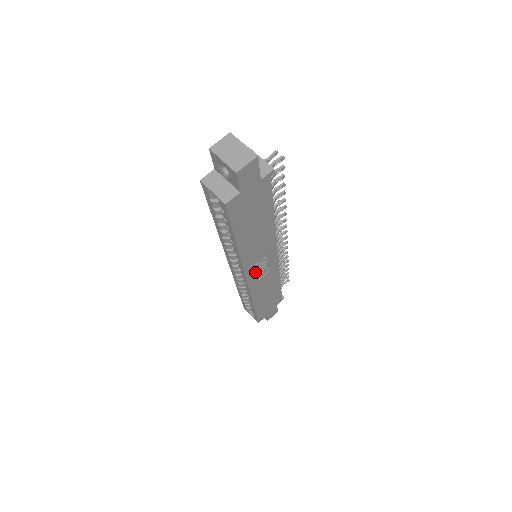
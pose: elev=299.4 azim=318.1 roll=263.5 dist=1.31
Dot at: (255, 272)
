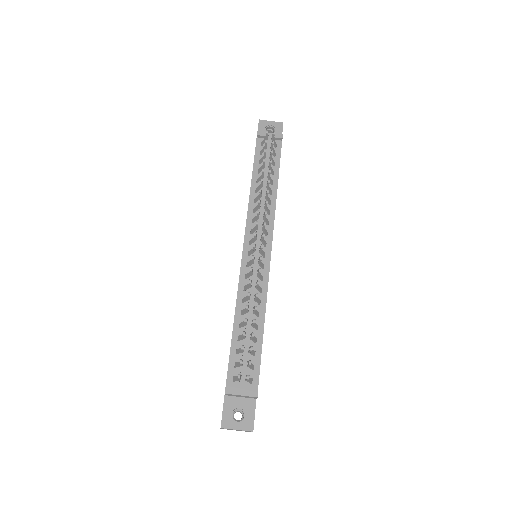
Dot at: occluded
